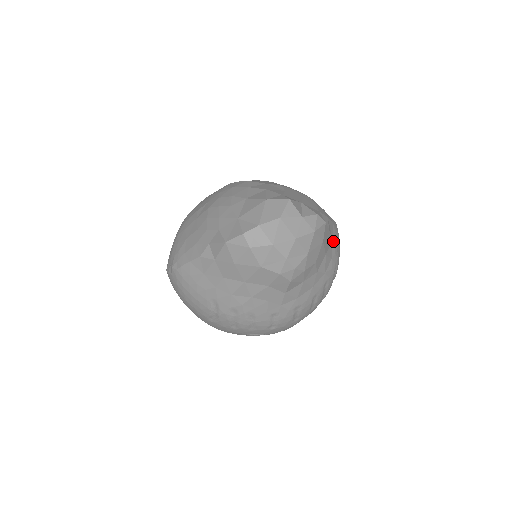
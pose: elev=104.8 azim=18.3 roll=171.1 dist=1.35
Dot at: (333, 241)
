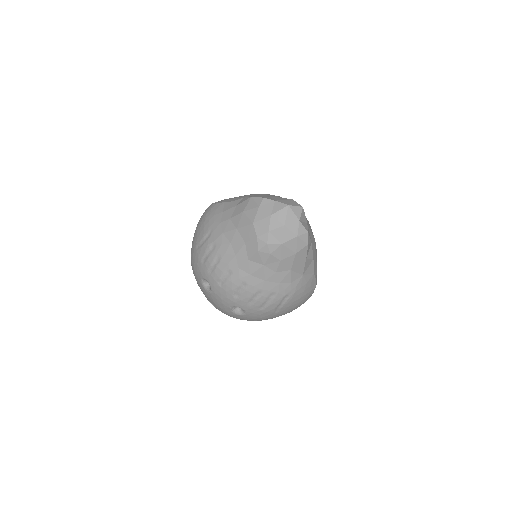
Dot at: (303, 277)
